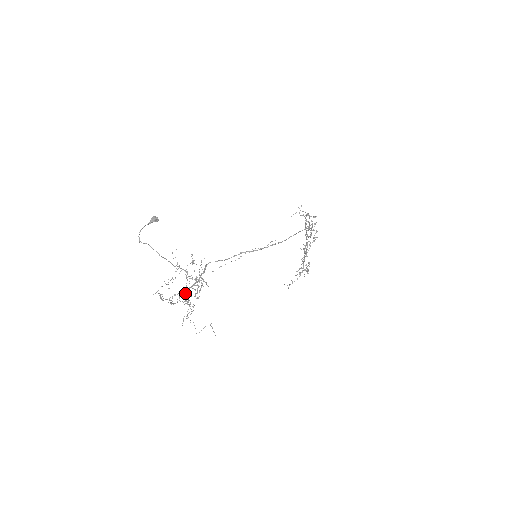
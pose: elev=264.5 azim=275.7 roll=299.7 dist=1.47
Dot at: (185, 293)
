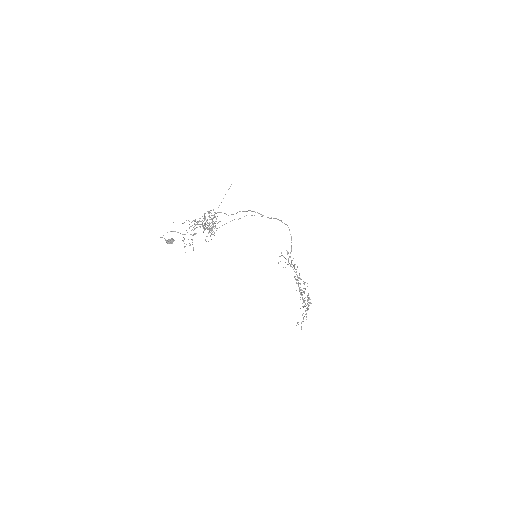
Dot at: occluded
